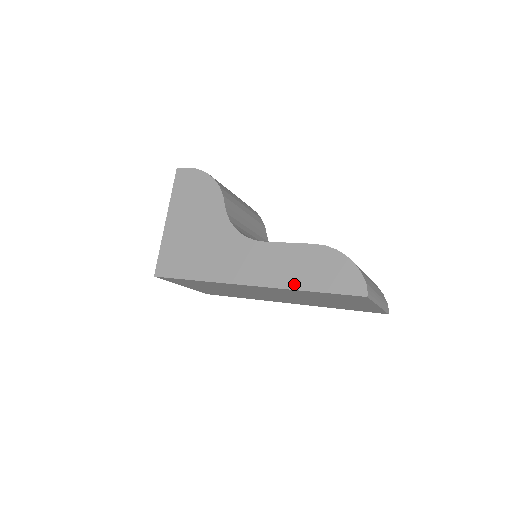
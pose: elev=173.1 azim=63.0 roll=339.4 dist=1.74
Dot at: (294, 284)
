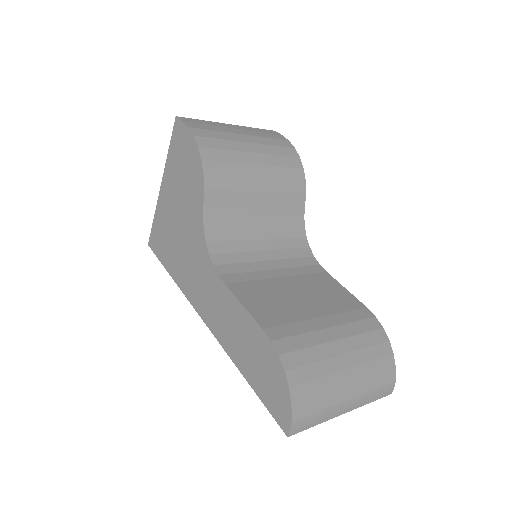
Dot at: (235, 357)
